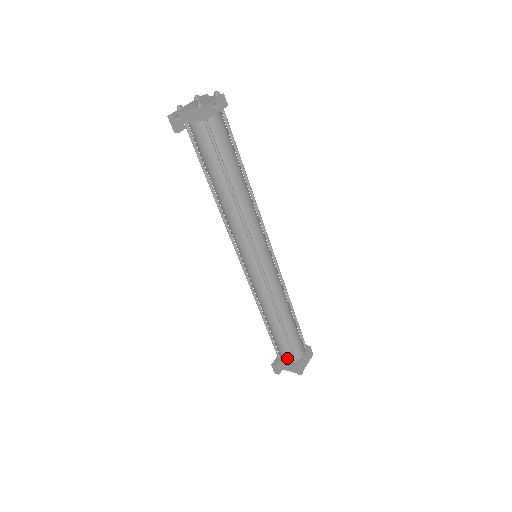
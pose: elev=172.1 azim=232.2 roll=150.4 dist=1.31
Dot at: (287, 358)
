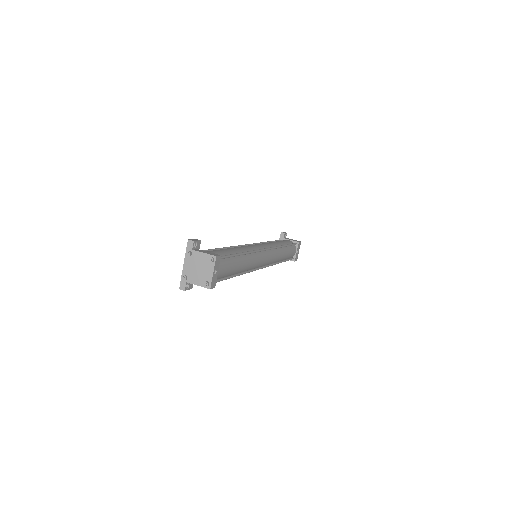
Dot at: occluded
